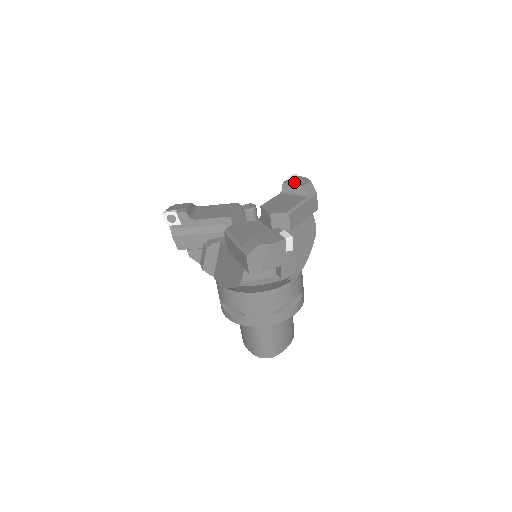
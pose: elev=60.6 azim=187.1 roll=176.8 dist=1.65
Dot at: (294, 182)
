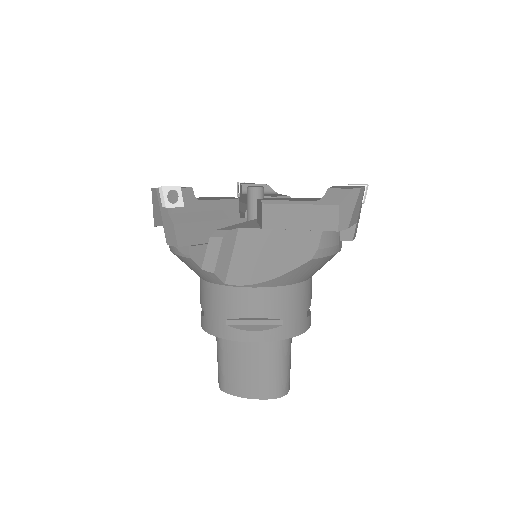
Dot at: occluded
